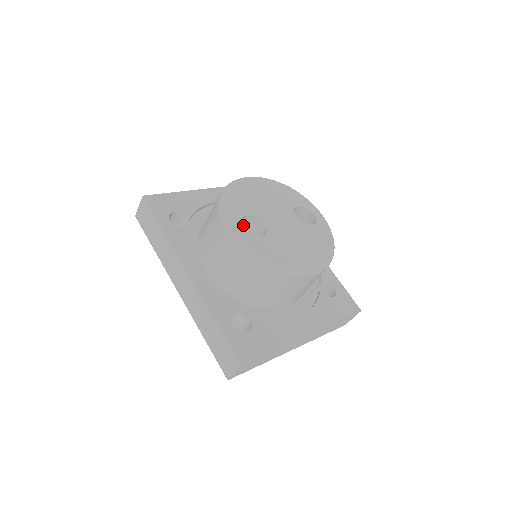
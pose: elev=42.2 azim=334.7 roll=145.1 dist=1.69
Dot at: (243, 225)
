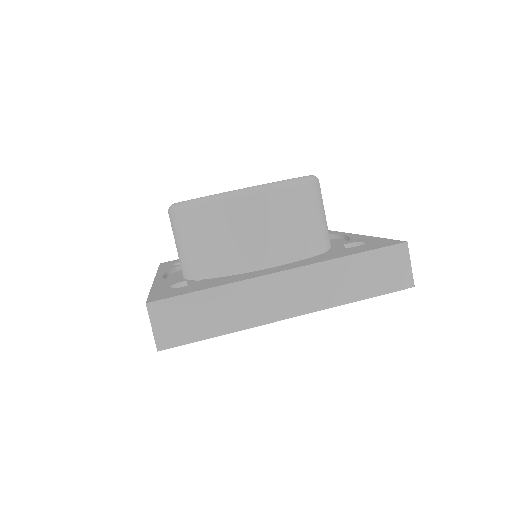
Dot at: occluded
